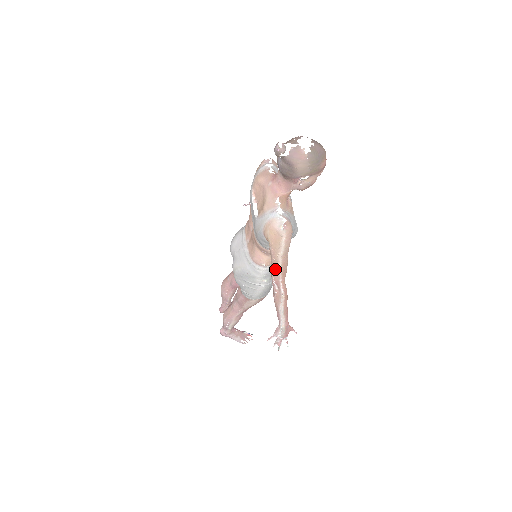
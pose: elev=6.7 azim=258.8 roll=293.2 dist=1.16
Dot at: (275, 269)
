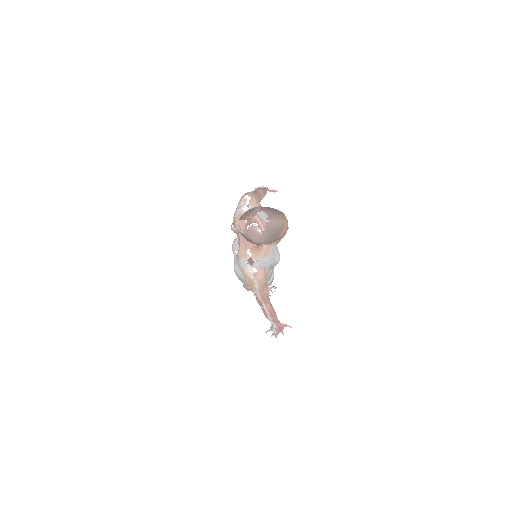
Dot at: (256, 298)
